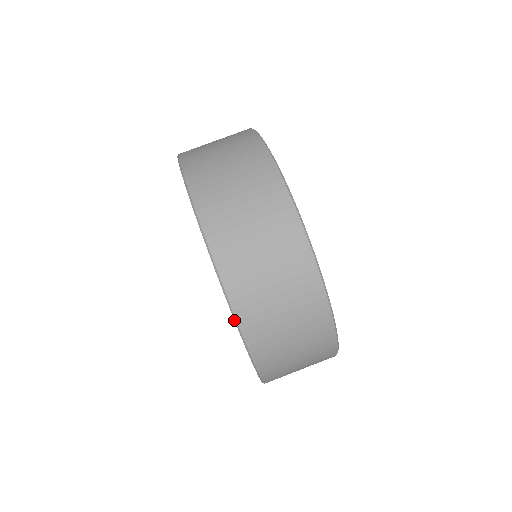
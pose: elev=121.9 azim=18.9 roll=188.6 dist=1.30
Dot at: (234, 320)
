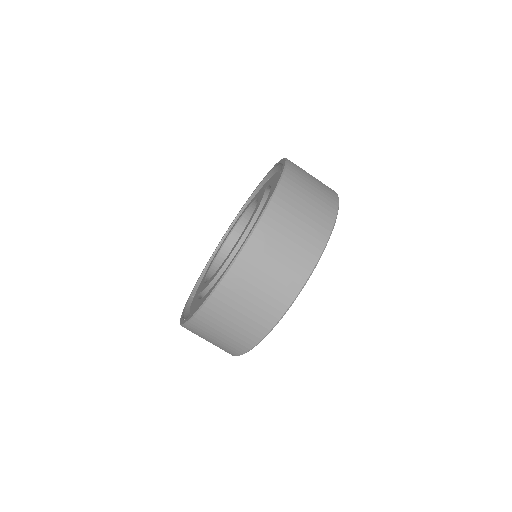
Dot at: (228, 268)
